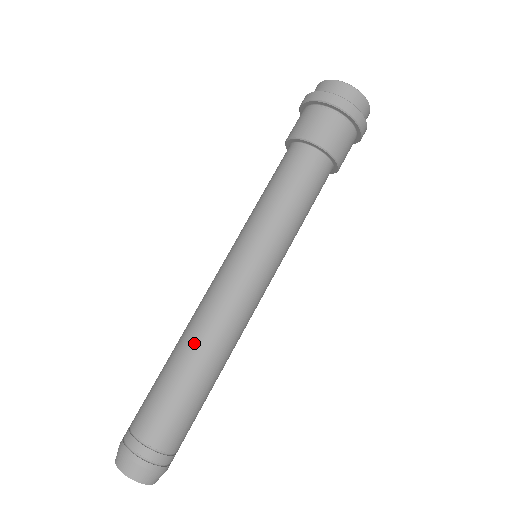
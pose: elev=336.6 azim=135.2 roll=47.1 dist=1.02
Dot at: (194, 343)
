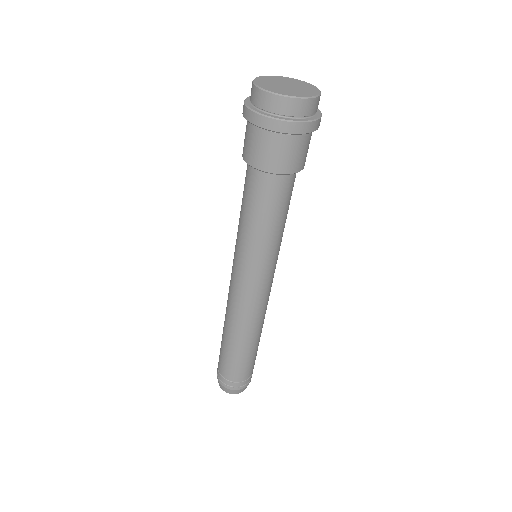
Dot at: (225, 321)
